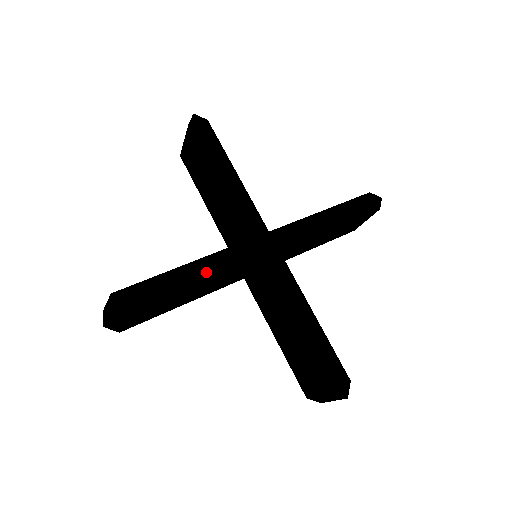
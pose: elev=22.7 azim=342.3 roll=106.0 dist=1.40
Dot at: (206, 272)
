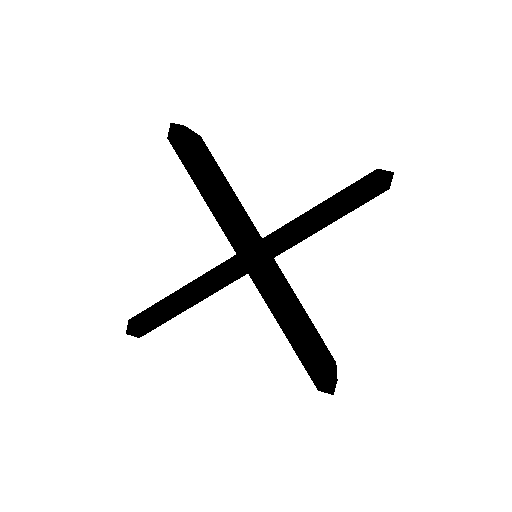
Dot at: (199, 293)
